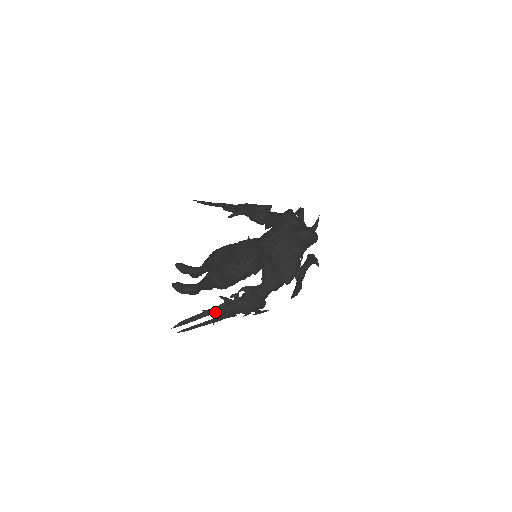
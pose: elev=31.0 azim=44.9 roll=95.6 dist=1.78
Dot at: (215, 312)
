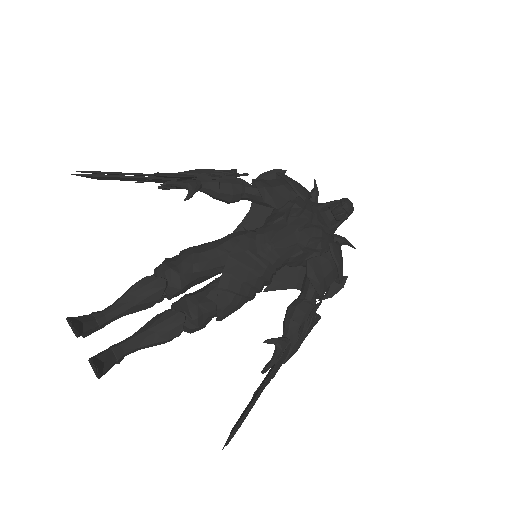
Dot at: (277, 370)
